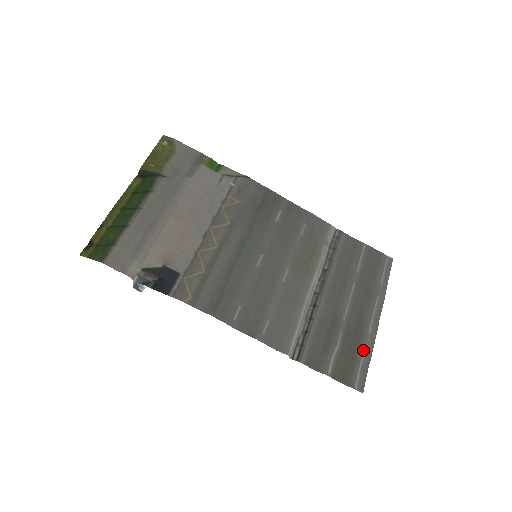
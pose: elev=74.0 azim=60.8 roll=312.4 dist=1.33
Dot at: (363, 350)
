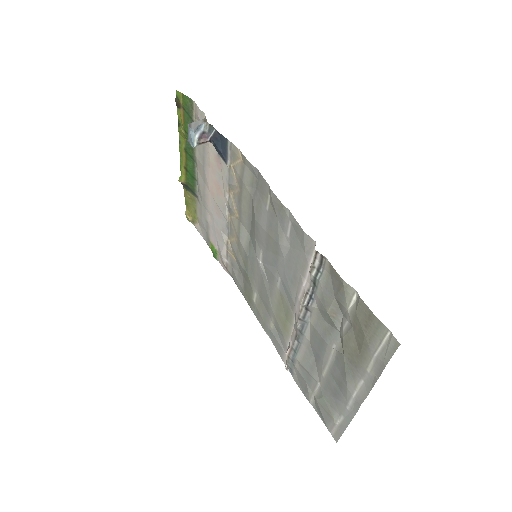
Dot at: (368, 364)
